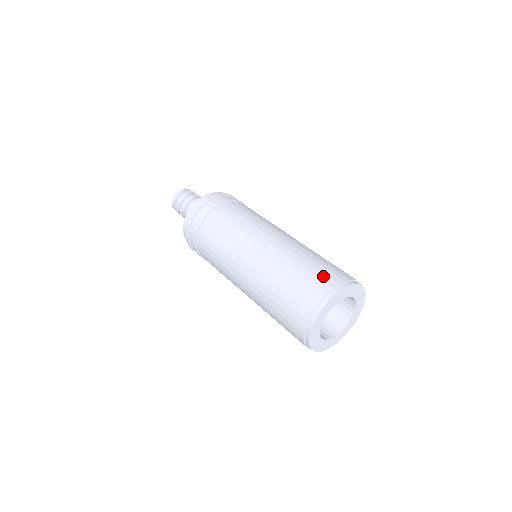
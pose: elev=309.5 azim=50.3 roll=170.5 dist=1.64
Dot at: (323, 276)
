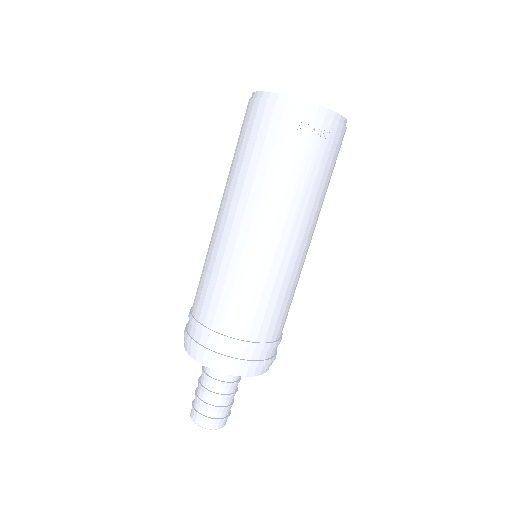
Dot at: occluded
